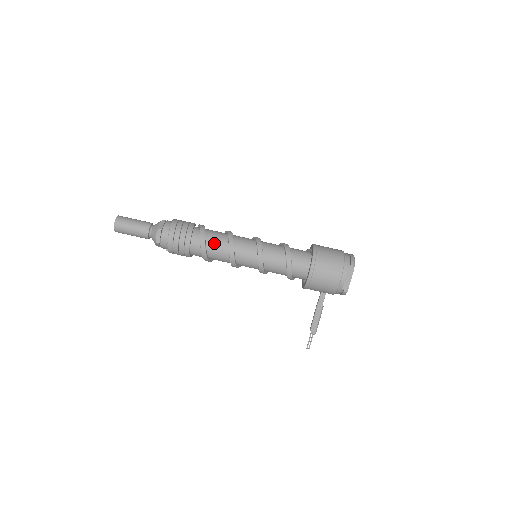
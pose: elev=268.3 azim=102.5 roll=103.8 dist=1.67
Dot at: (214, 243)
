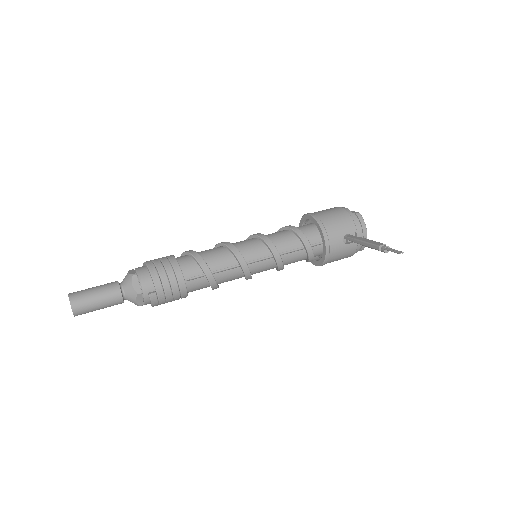
Dot at: occluded
